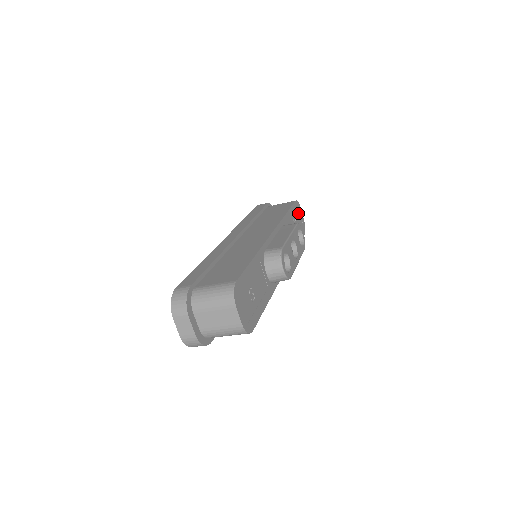
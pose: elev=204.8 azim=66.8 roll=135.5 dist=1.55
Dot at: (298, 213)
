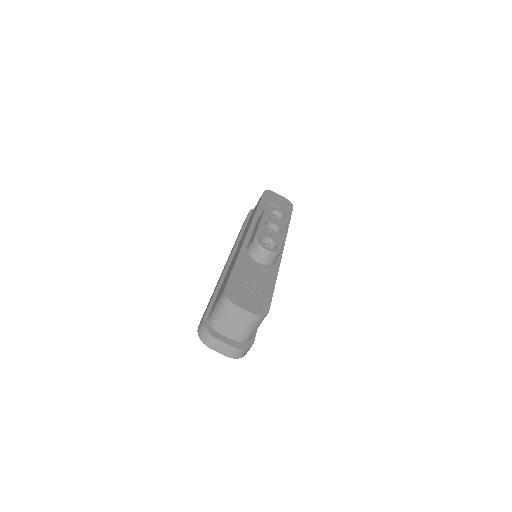
Dot at: (274, 198)
